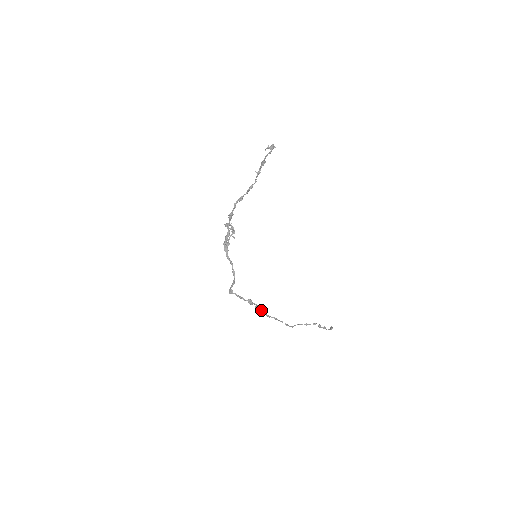
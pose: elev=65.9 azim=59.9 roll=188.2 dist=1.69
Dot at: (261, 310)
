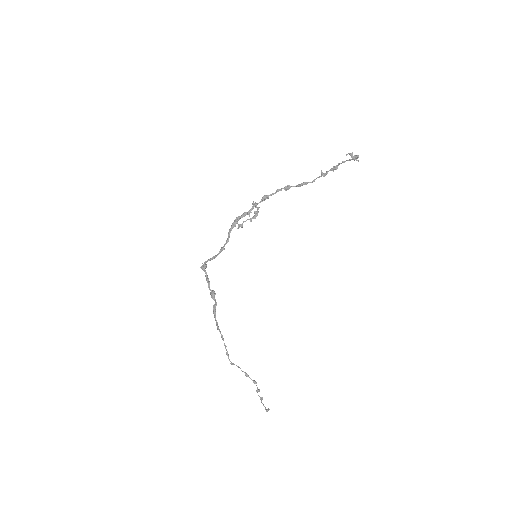
Dot at: occluded
